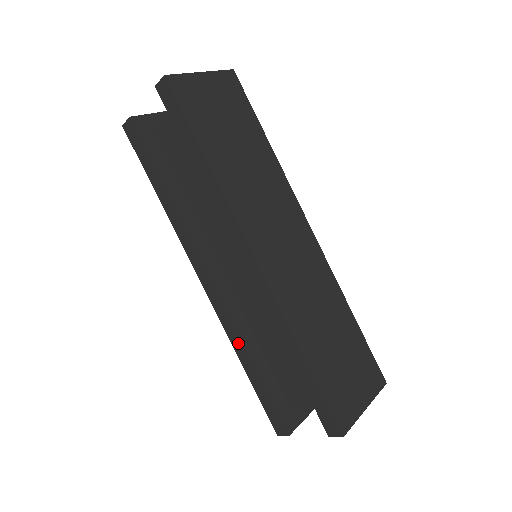
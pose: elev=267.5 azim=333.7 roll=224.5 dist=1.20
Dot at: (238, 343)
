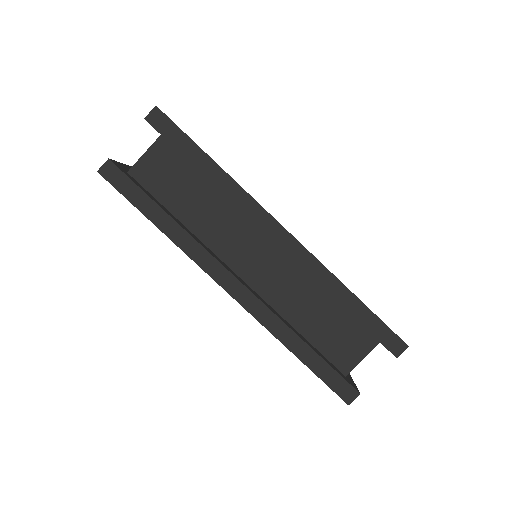
Dot at: (283, 330)
